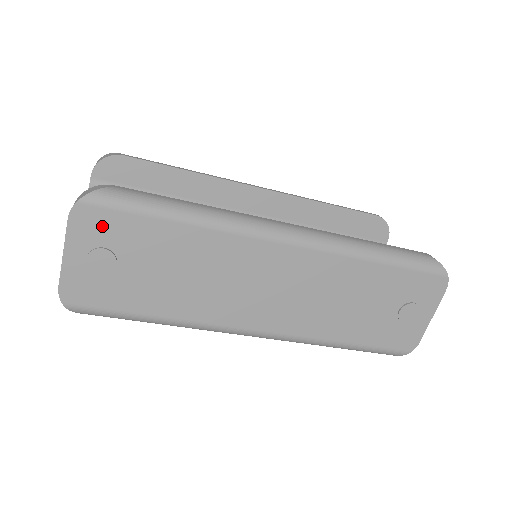
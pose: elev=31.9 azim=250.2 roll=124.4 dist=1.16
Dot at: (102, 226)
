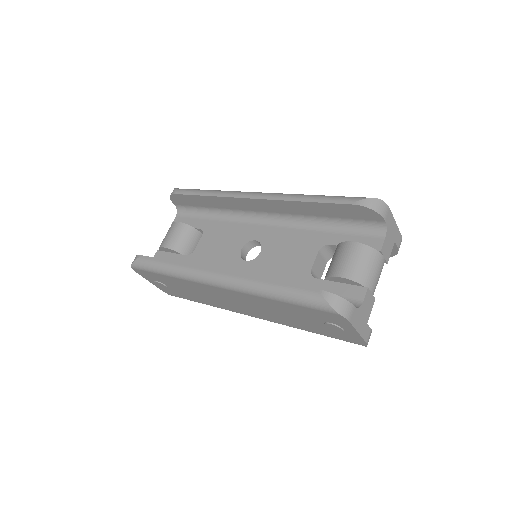
Dot at: (147, 275)
